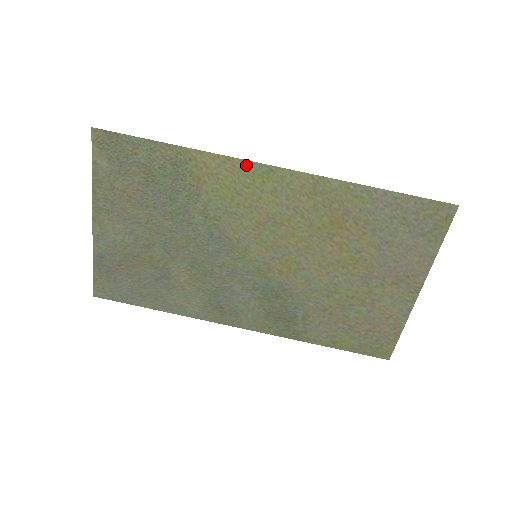
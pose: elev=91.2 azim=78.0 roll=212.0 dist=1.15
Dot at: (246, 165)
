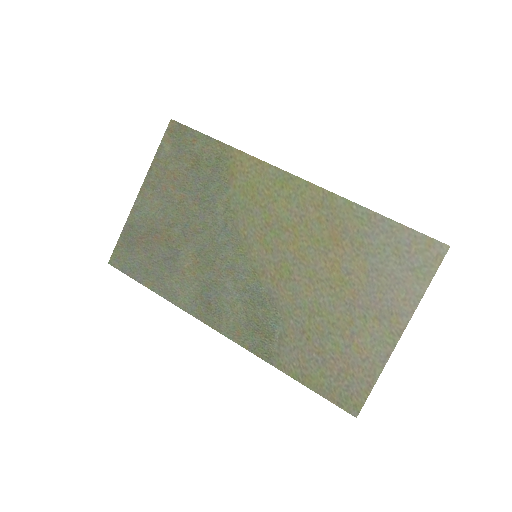
Dot at: (273, 170)
